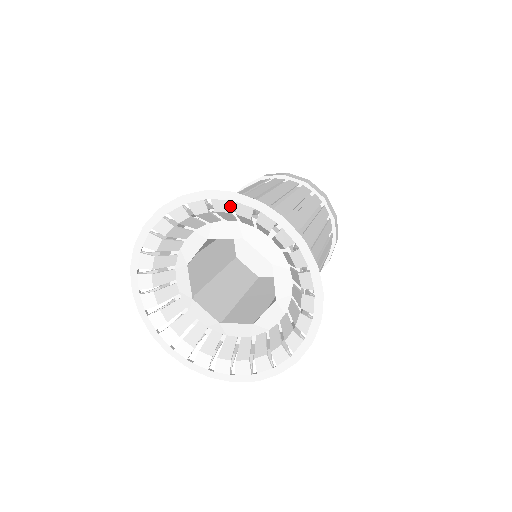
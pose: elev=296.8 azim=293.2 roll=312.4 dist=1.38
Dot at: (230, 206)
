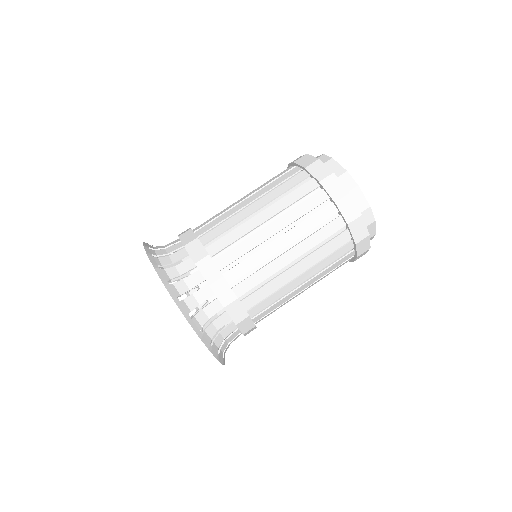
Dot at: (174, 276)
